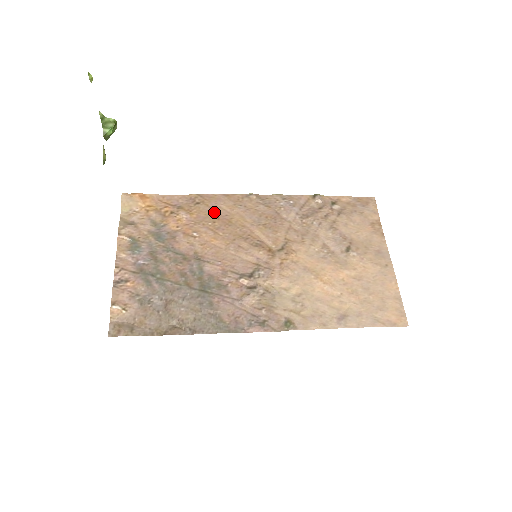
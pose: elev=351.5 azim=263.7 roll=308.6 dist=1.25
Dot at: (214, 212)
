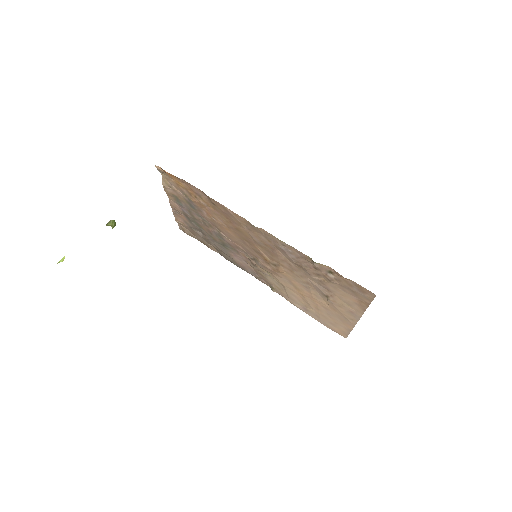
Dot at: (226, 216)
